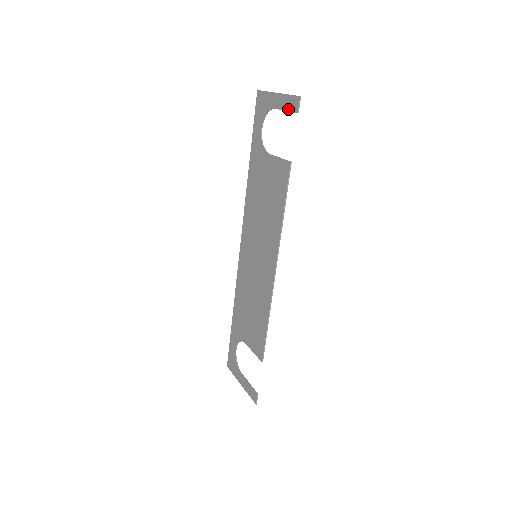
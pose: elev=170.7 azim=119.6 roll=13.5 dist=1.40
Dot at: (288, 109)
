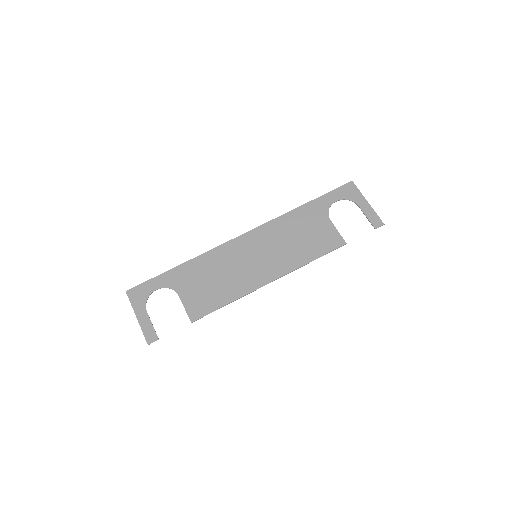
Dot at: (370, 219)
